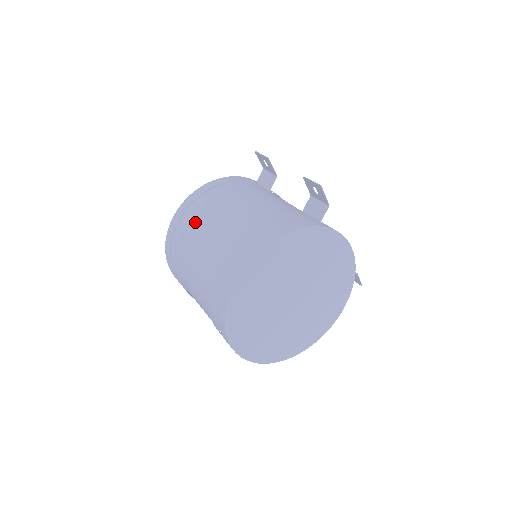
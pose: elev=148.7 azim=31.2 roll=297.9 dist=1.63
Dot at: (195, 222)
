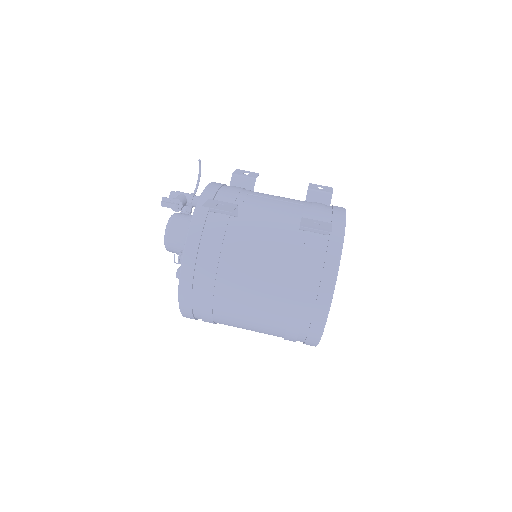
Dot at: (218, 307)
